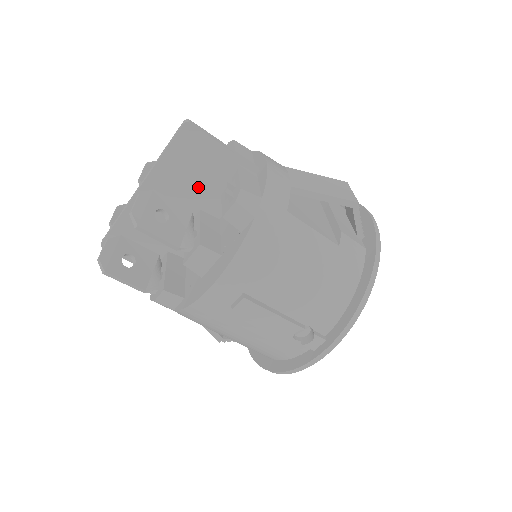
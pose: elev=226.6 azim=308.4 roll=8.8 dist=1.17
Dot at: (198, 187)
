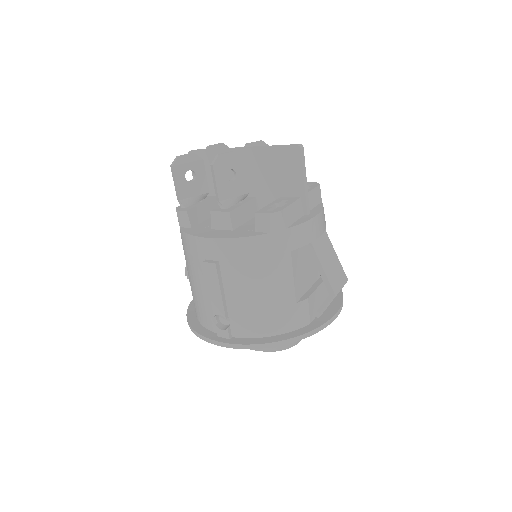
Dot at: (268, 184)
